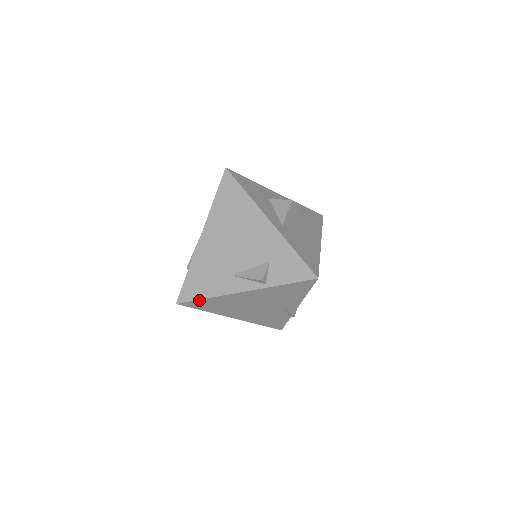
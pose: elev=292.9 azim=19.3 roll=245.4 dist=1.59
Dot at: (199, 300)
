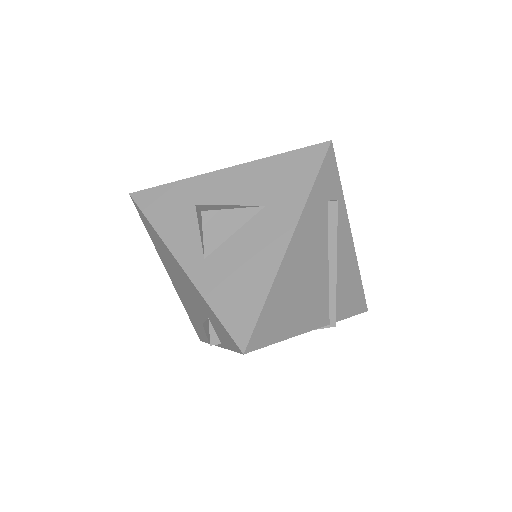
Dot at: occluded
